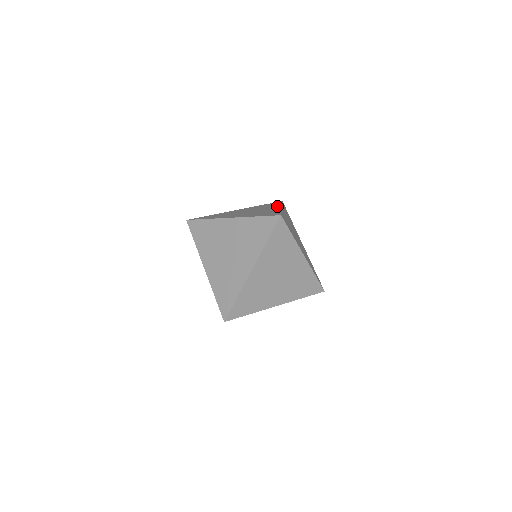
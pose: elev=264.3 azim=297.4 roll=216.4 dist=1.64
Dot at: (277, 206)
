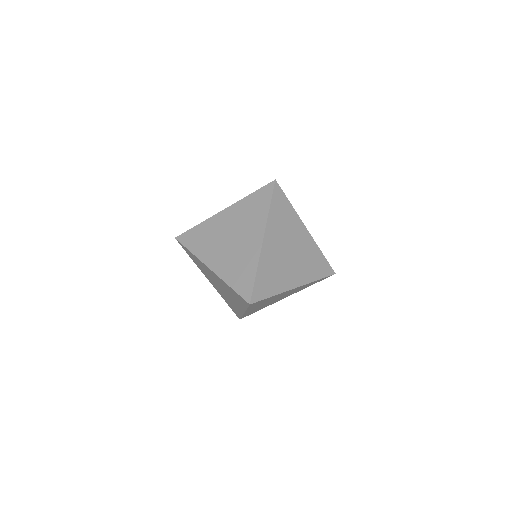
Dot at: occluded
